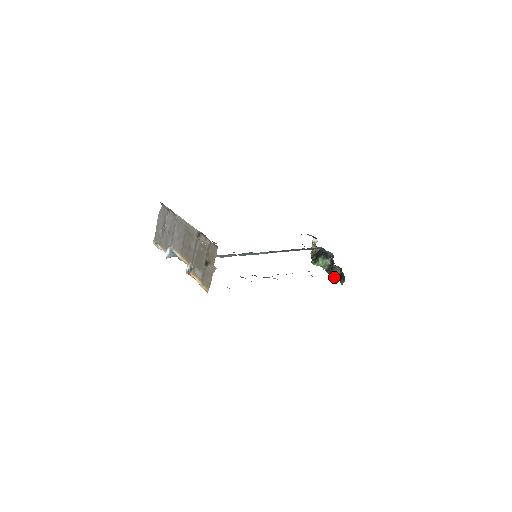
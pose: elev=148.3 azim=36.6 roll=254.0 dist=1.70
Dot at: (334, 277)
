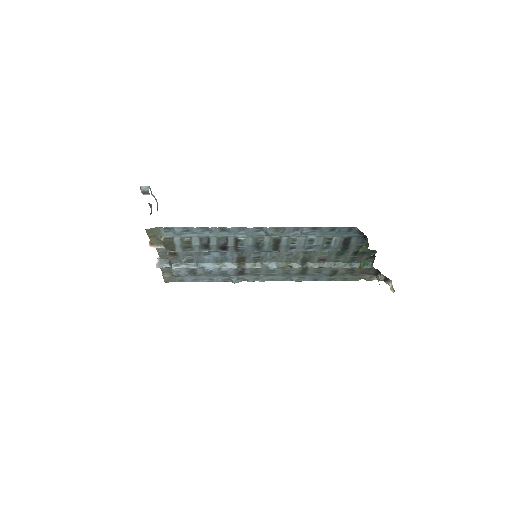
Dot at: (362, 250)
